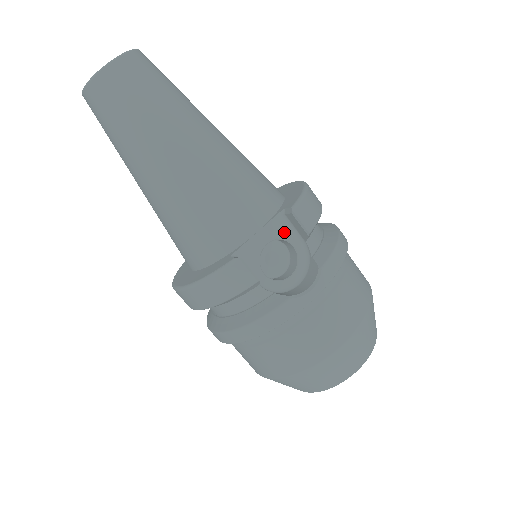
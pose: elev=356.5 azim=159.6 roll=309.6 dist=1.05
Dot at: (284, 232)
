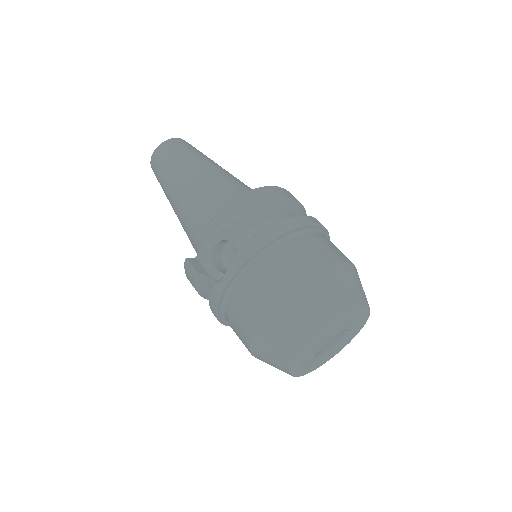
Dot at: (224, 234)
